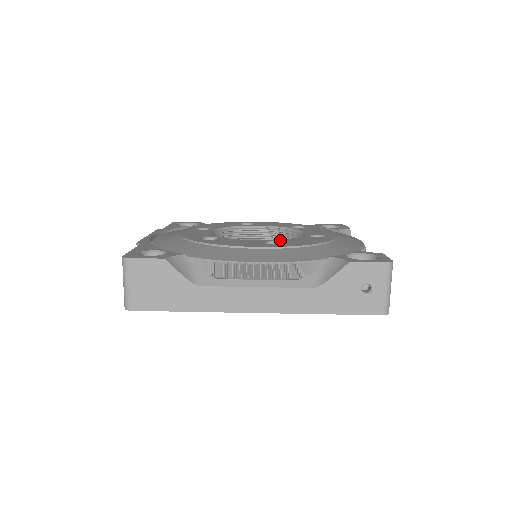
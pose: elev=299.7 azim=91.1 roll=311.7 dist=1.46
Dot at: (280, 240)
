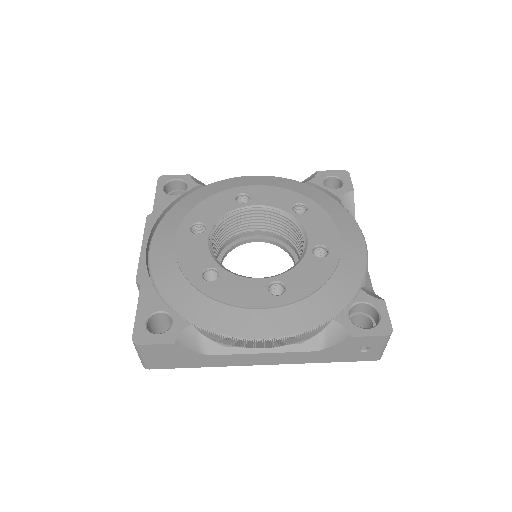
Dot at: (283, 276)
